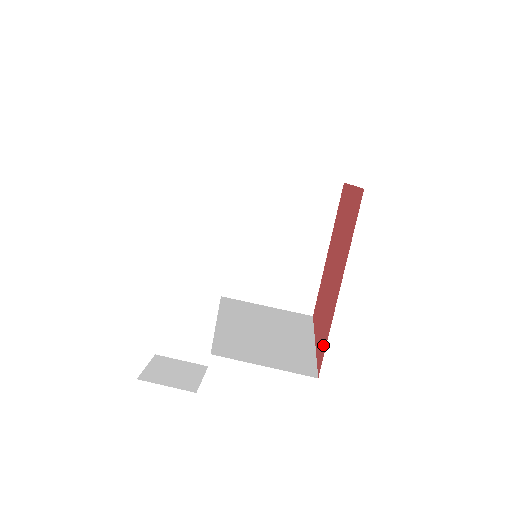
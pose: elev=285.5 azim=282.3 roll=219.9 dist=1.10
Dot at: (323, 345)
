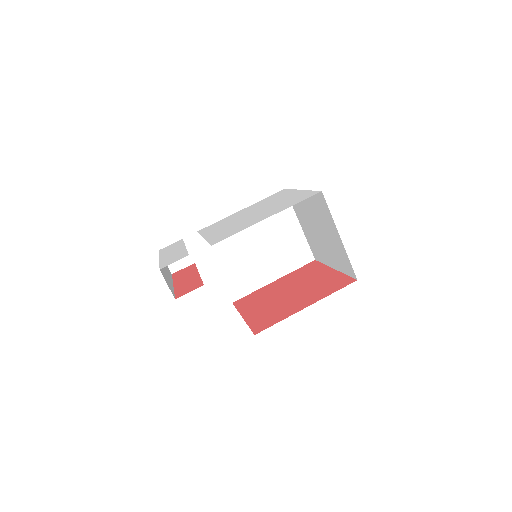
Dot at: (243, 302)
